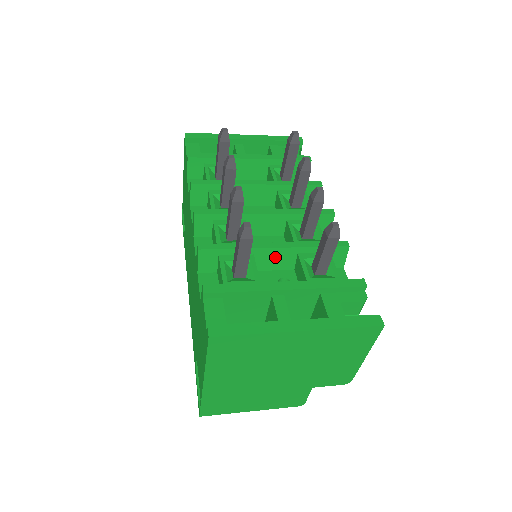
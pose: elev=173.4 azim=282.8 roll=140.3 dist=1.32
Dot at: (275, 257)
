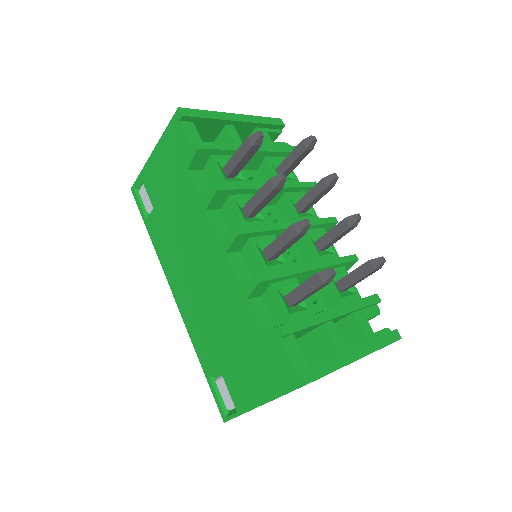
Dot at: (308, 276)
